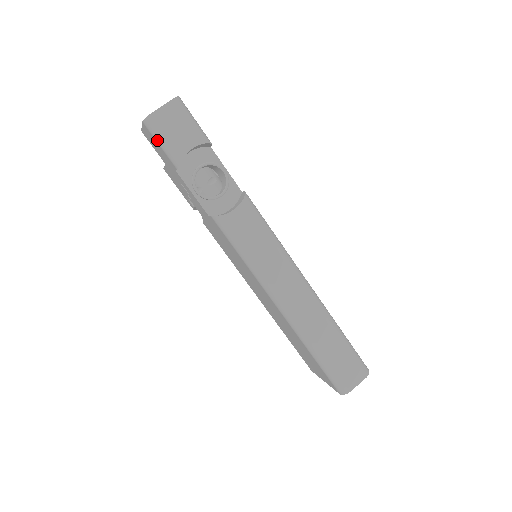
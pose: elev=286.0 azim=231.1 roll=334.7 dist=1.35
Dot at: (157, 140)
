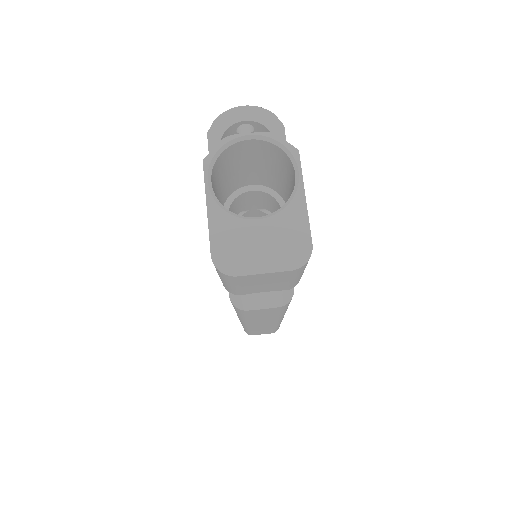
Dot at: (218, 274)
